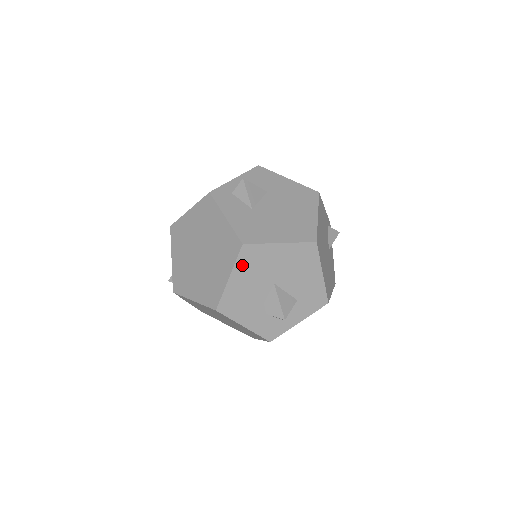
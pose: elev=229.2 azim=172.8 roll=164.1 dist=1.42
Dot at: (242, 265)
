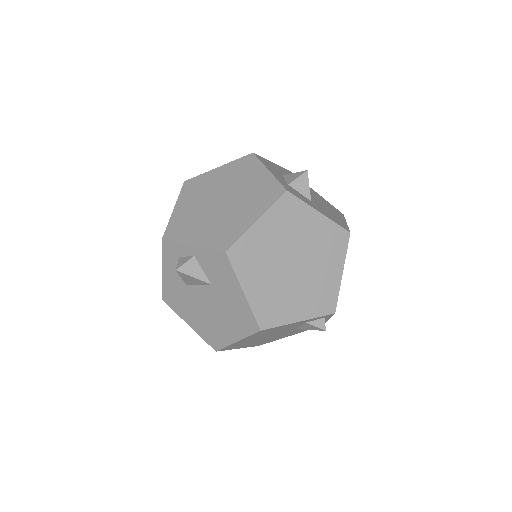
Dot at: occluded
